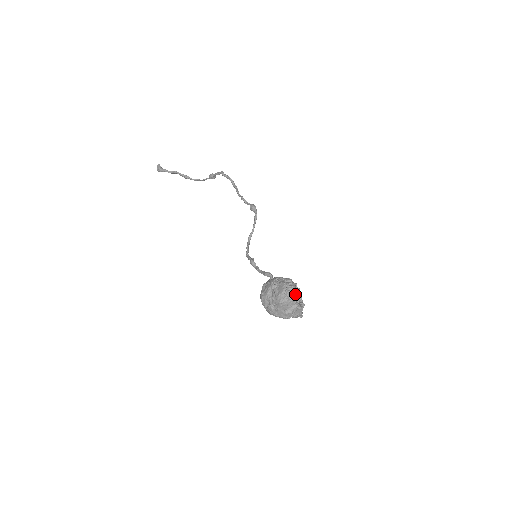
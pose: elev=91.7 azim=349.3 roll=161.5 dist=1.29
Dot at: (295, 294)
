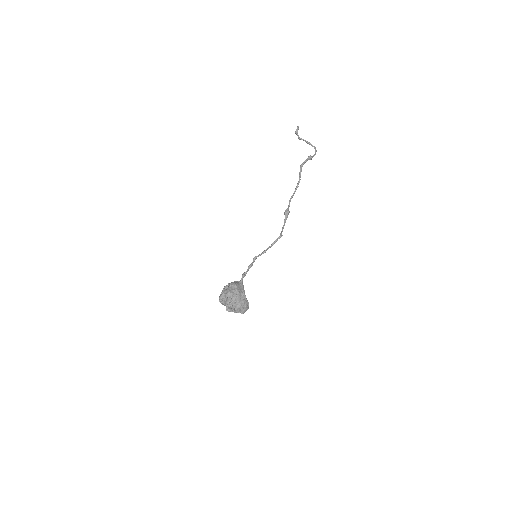
Dot at: (225, 302)
